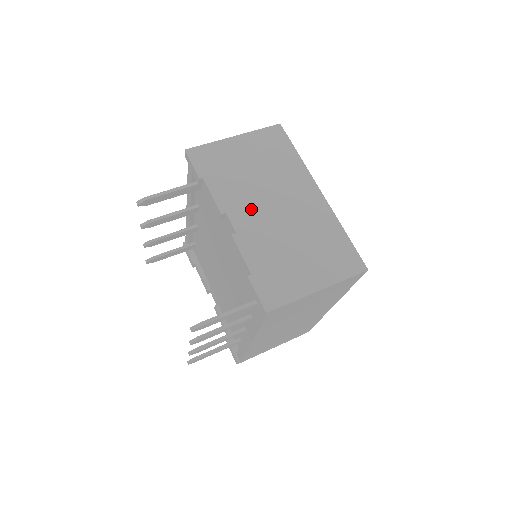
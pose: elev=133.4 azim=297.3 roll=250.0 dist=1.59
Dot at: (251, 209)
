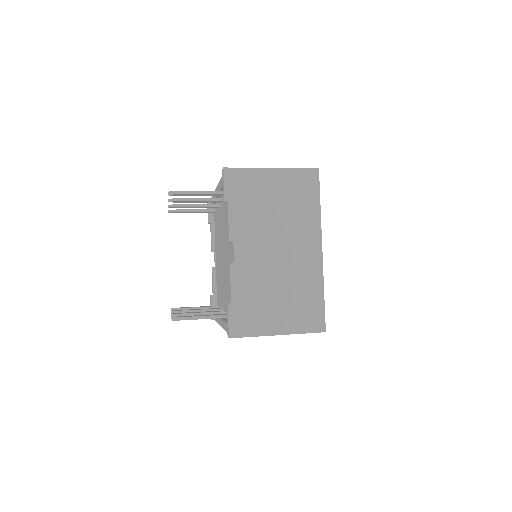
Dot at: (256, 245)
